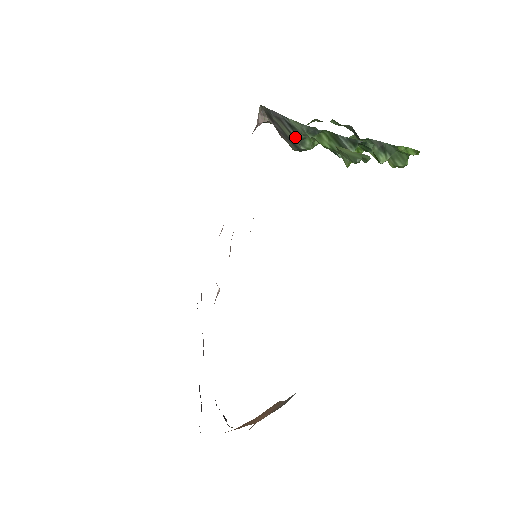
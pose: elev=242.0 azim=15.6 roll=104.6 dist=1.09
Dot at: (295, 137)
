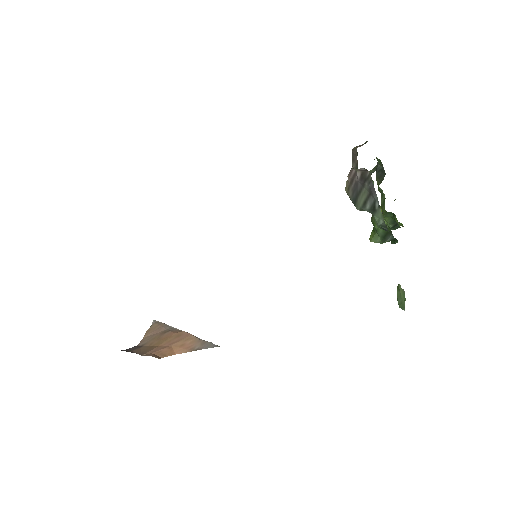
Dot at: (365, 207)
